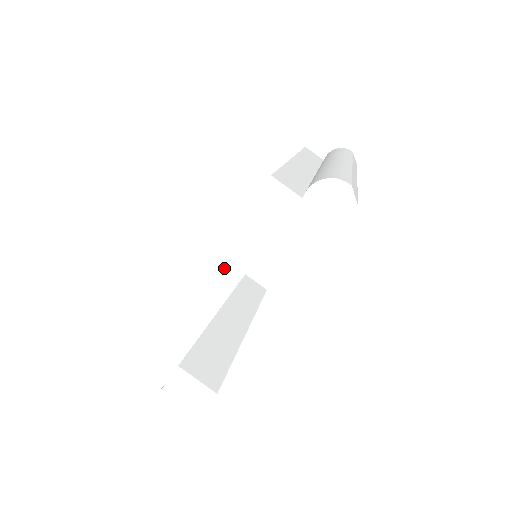
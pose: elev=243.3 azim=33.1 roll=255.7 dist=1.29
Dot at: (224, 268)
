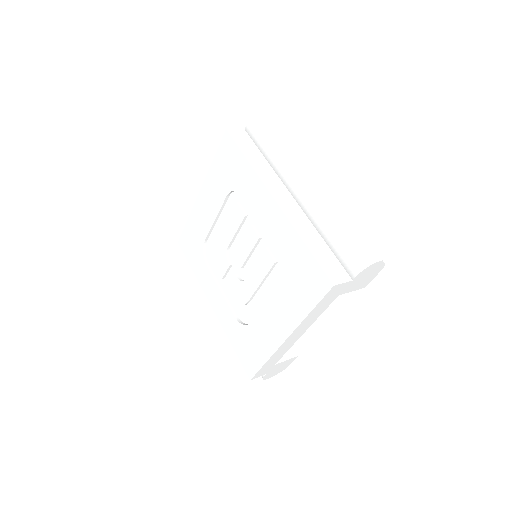
Dot at: (303, 327)
